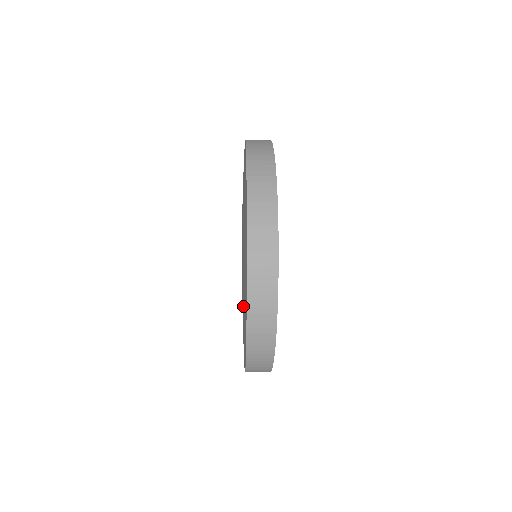
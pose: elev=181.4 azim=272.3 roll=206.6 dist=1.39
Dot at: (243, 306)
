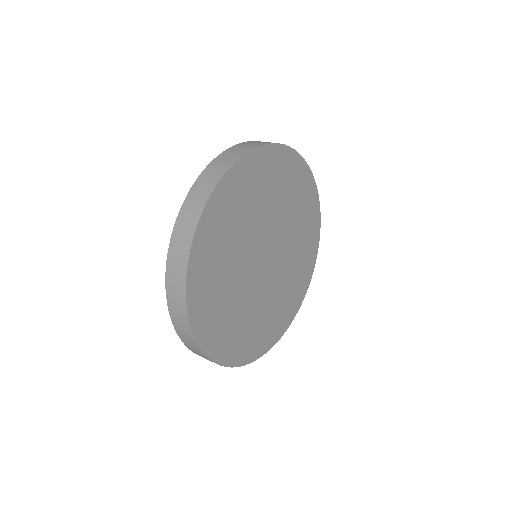
Dot at: occluded
